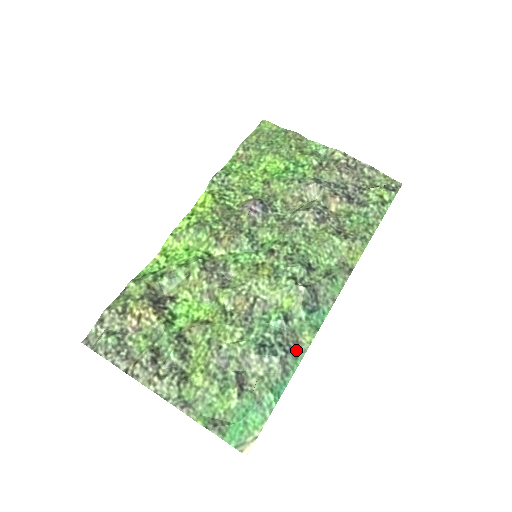
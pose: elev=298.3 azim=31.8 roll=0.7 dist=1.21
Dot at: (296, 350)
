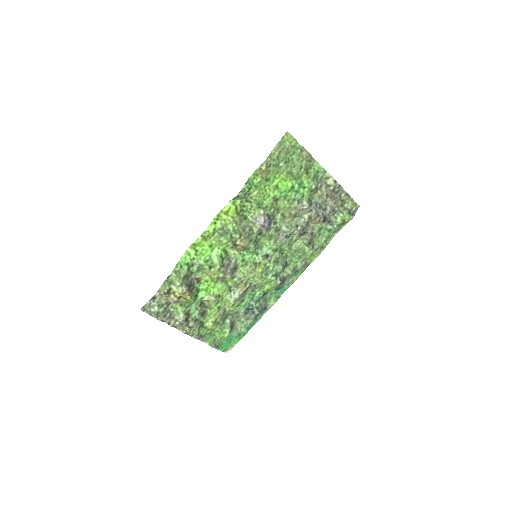
Dot at: (264, 309)
